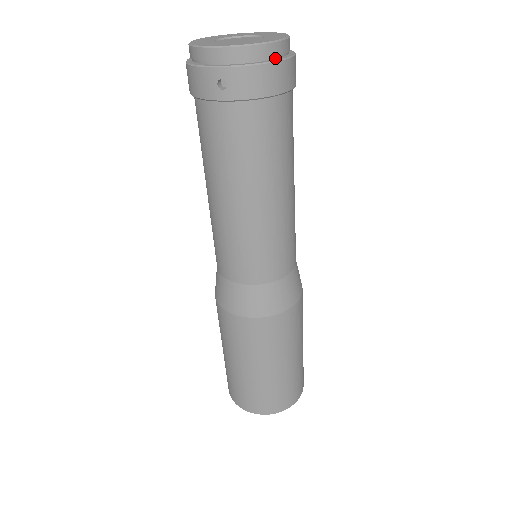
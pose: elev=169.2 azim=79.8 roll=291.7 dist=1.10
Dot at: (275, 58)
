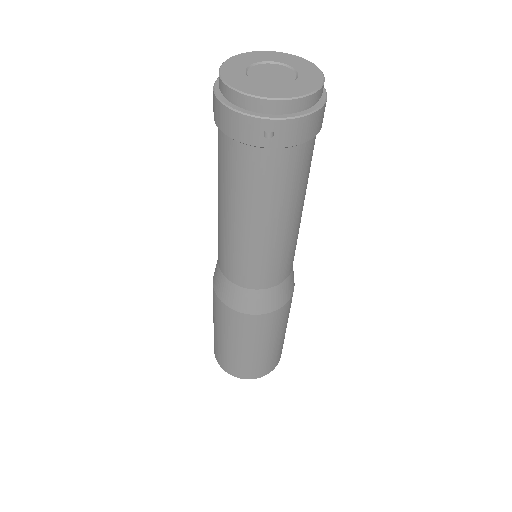
Dot at: (316, 103)
